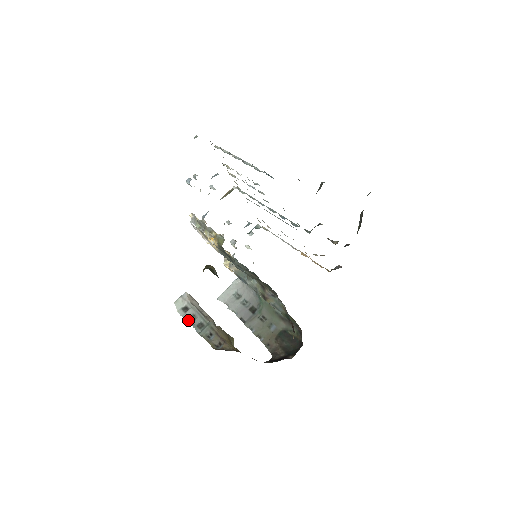
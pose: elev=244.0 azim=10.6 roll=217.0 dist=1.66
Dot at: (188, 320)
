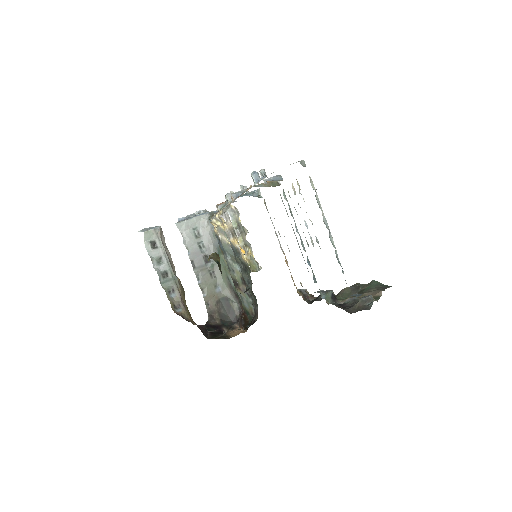
Dot at: (153, 261)
